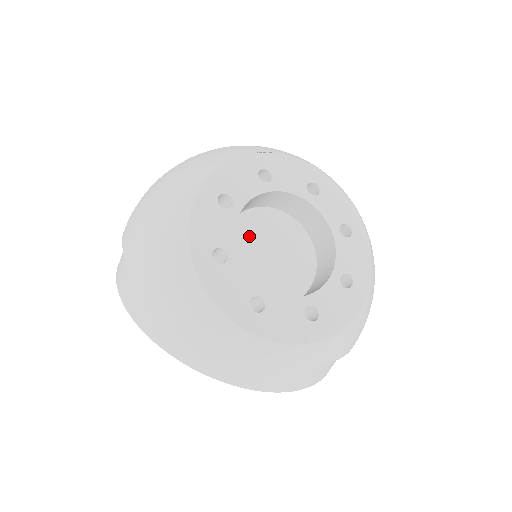
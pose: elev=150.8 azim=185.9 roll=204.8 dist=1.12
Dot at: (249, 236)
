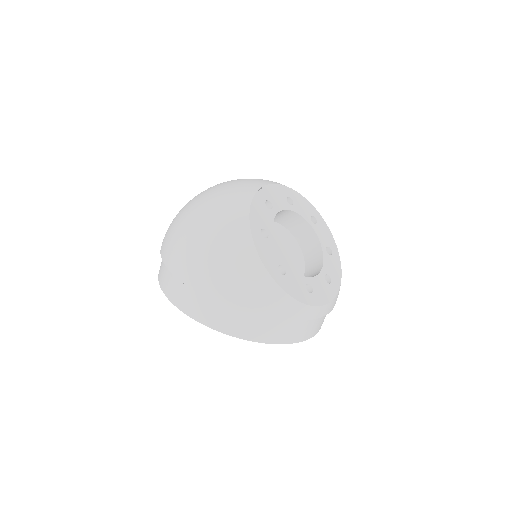
Dot at: occluded
